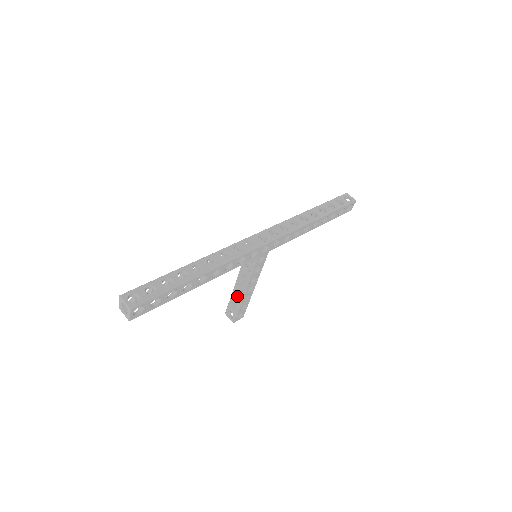
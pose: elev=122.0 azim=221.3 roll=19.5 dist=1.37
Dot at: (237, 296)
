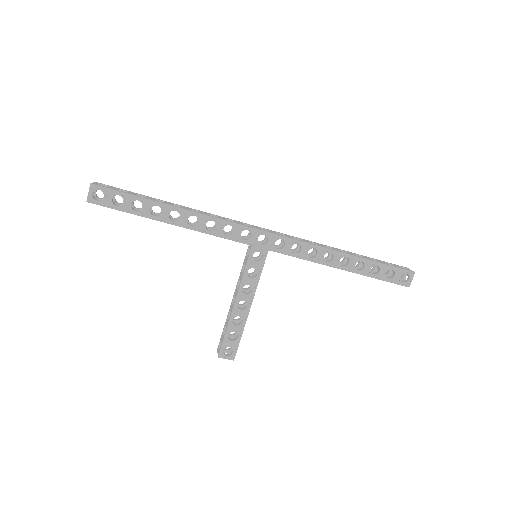
Dot at: occluded
